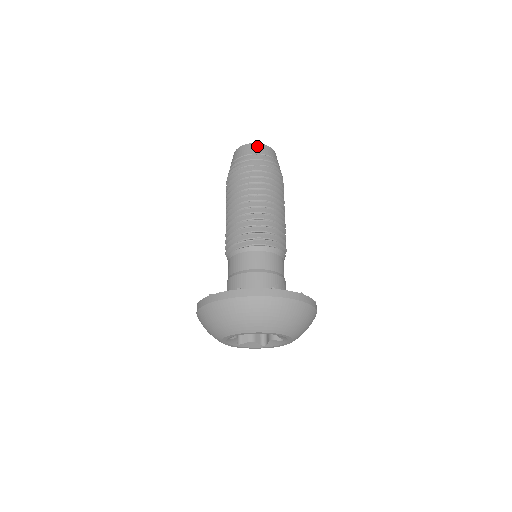
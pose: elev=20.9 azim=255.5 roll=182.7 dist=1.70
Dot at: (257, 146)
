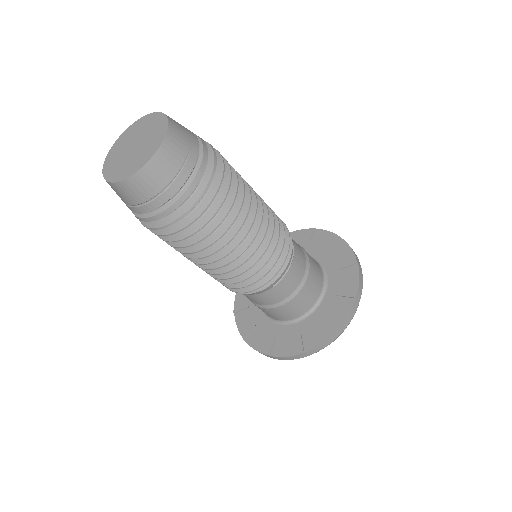
Dot at: (116, 190)
